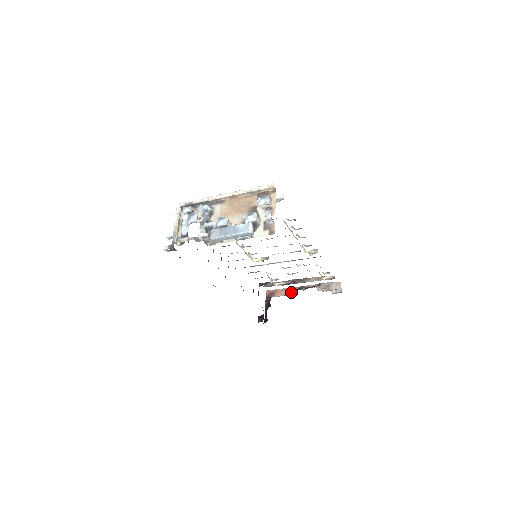
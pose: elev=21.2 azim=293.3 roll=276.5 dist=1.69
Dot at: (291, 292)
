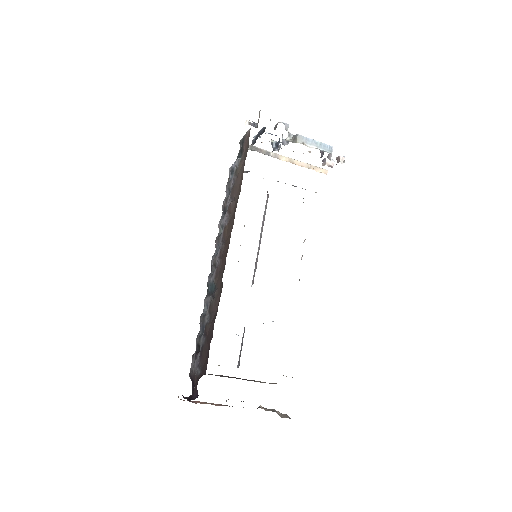
Dot at: (218, 405)
